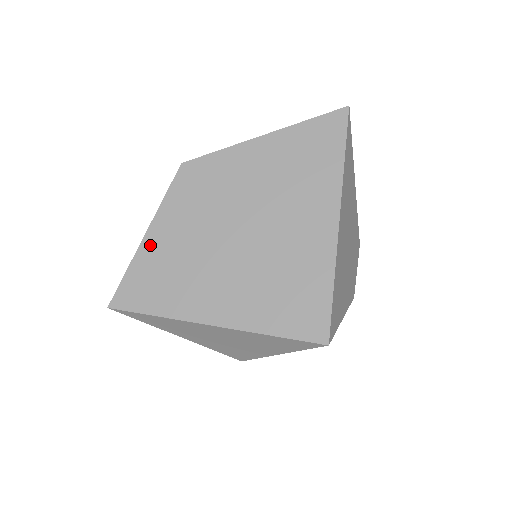
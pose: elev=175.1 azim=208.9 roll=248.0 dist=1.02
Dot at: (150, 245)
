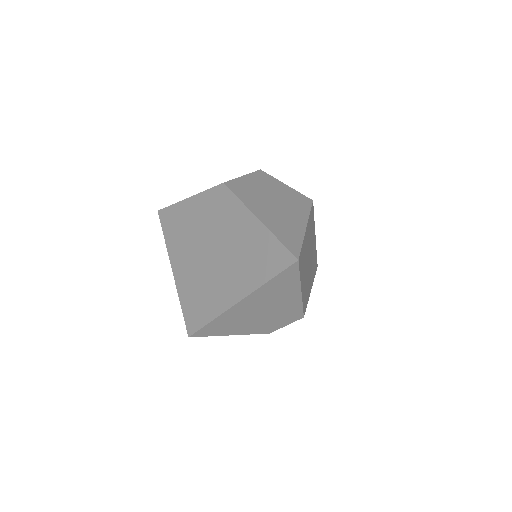
Dot at: (185, 206)
